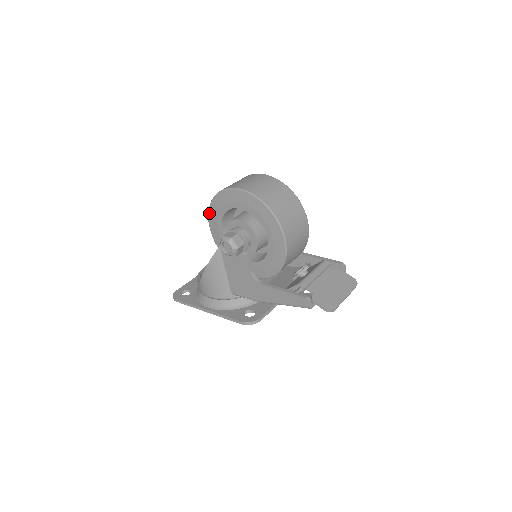
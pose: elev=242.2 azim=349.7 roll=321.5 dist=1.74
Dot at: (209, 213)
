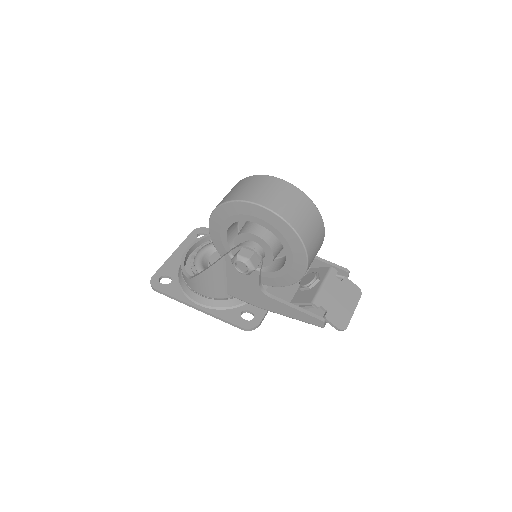
Dot at: (212, 215)
